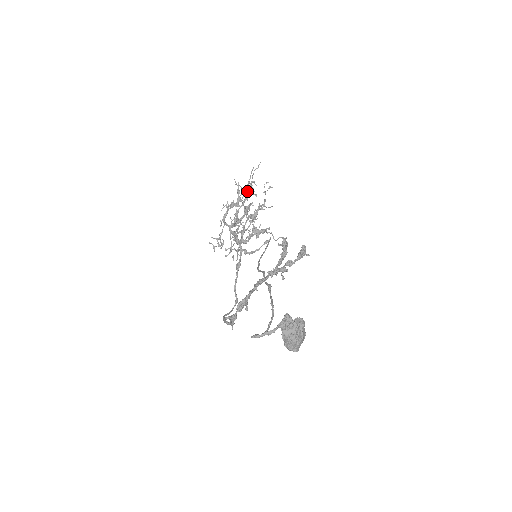
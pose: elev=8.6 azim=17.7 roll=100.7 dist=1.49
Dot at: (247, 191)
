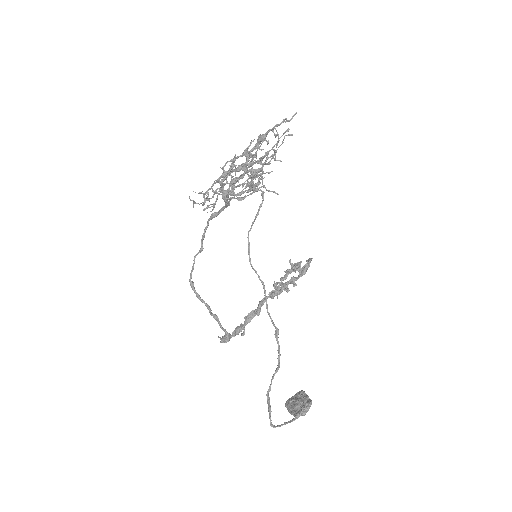
Dot at: (259, 138)
